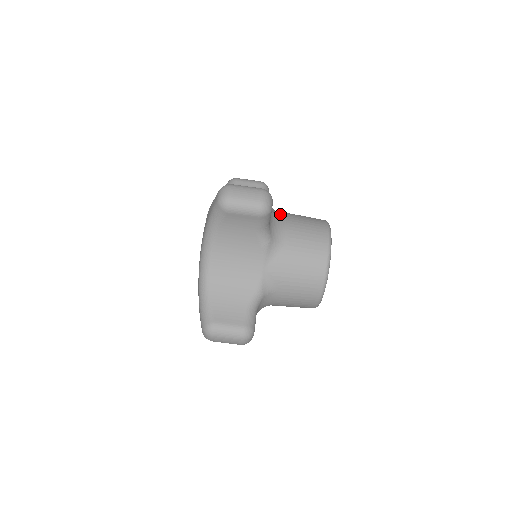
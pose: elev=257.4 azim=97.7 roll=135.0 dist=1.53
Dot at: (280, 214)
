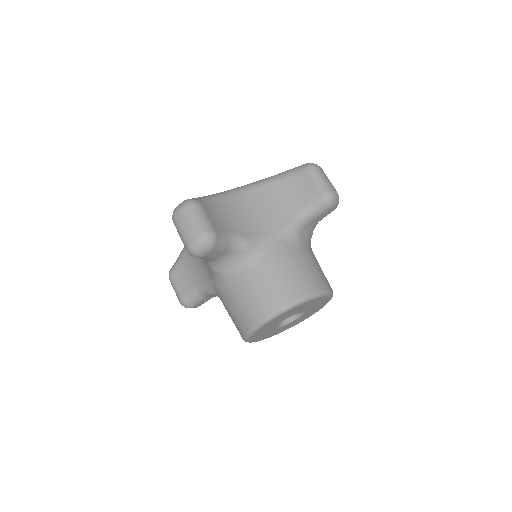
Dot at: occluded
